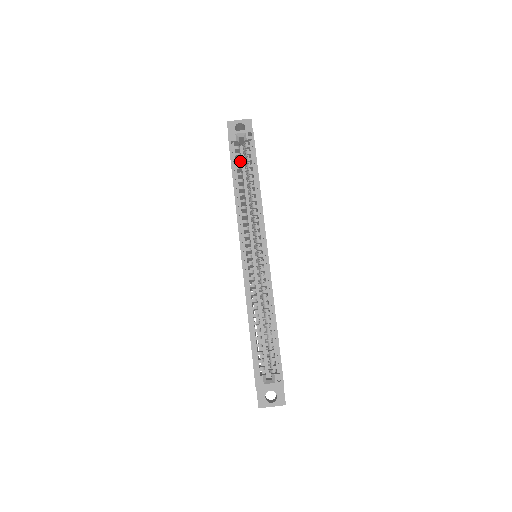
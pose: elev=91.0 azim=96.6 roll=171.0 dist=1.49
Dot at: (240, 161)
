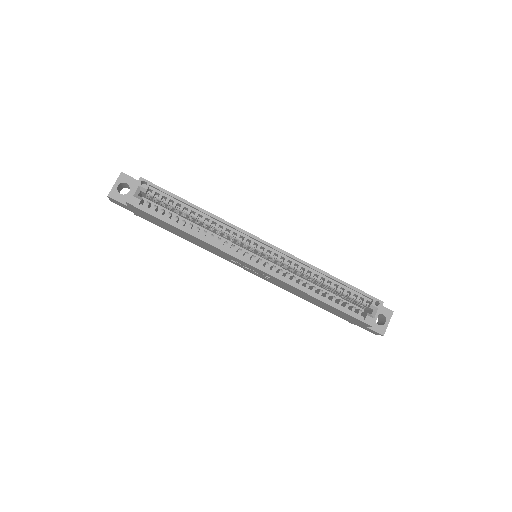
Dot at: (163, 210)
